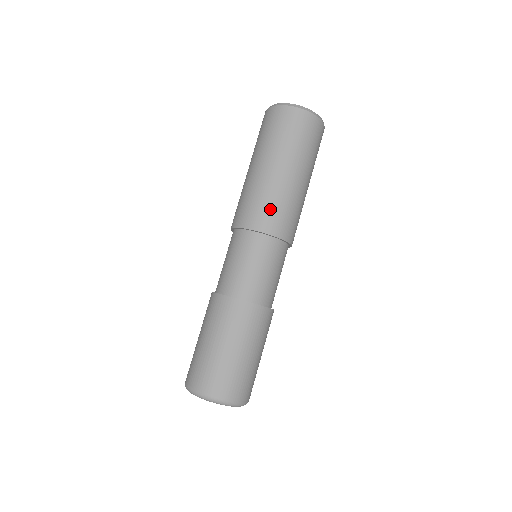
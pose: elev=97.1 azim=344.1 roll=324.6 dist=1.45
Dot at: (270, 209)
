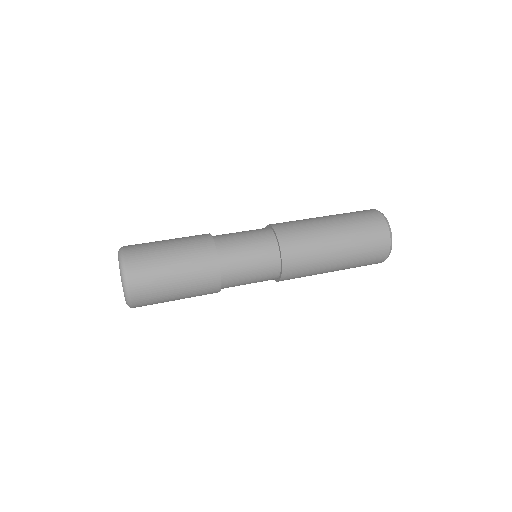
Dot at: occluded
